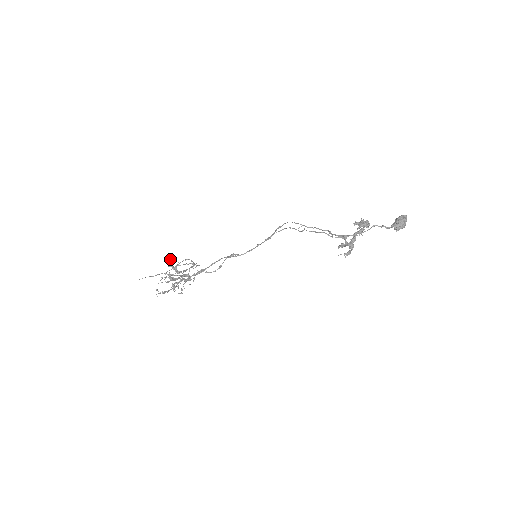
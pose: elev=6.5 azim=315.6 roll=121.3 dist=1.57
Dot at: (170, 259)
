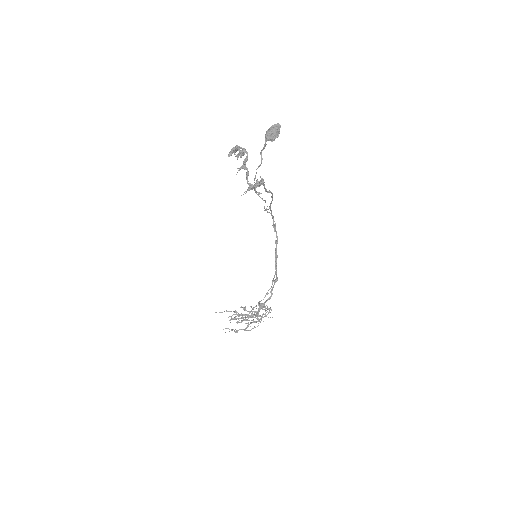
Dot at: (250, 306)
